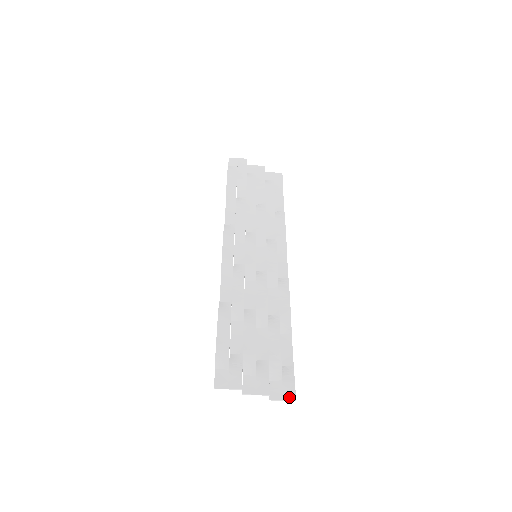
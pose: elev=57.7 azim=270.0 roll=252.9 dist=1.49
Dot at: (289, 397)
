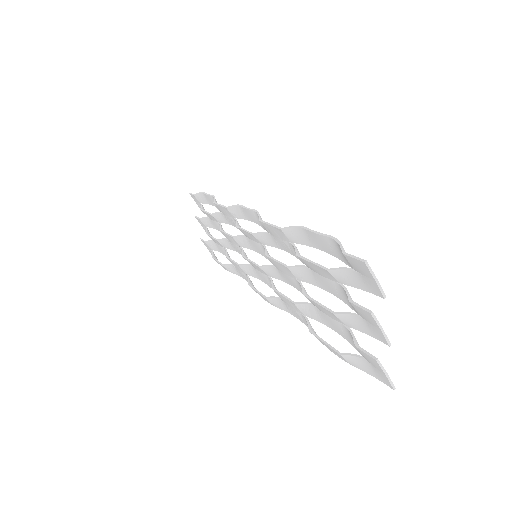
Dot at: (388, 378)
